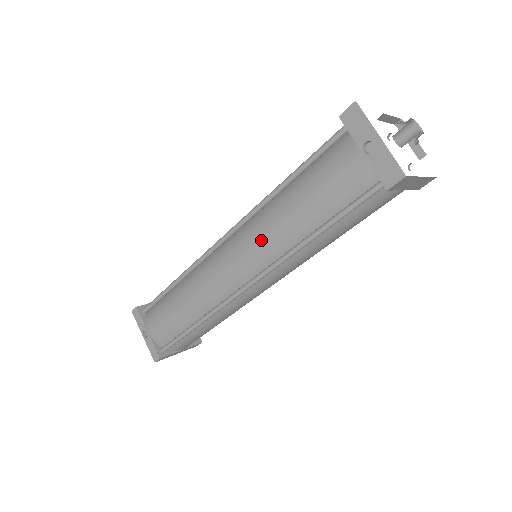
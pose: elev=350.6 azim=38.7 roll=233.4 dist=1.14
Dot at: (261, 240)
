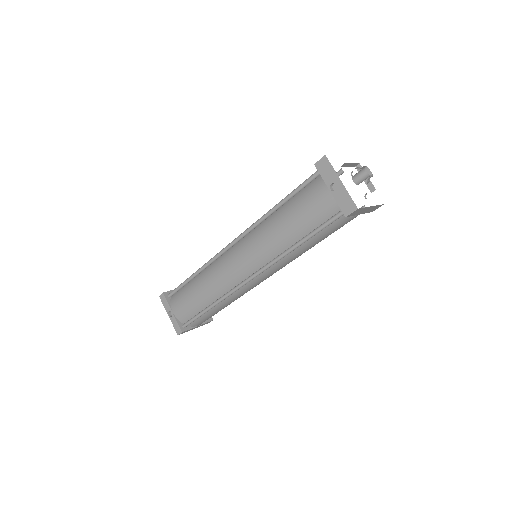
Dot at: (260, 246)
